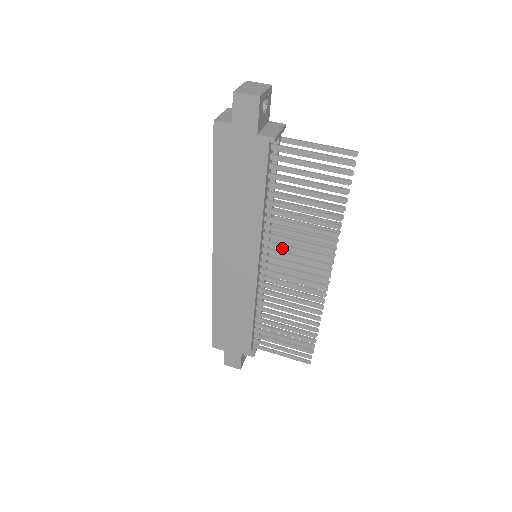
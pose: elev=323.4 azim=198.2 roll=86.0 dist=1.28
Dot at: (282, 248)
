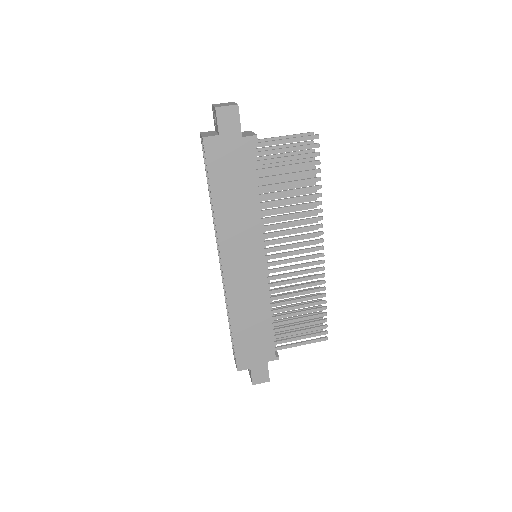
Dot at: (280, 234)
